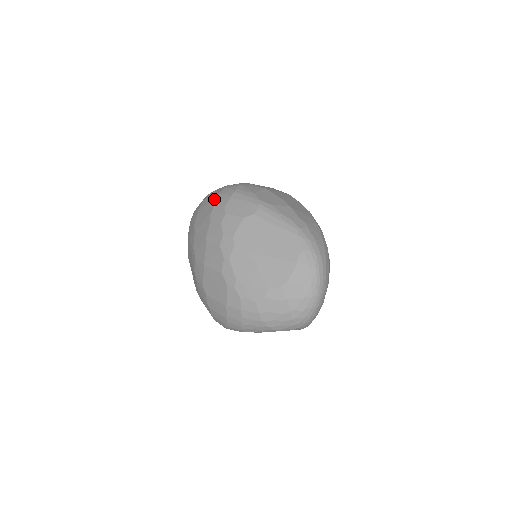
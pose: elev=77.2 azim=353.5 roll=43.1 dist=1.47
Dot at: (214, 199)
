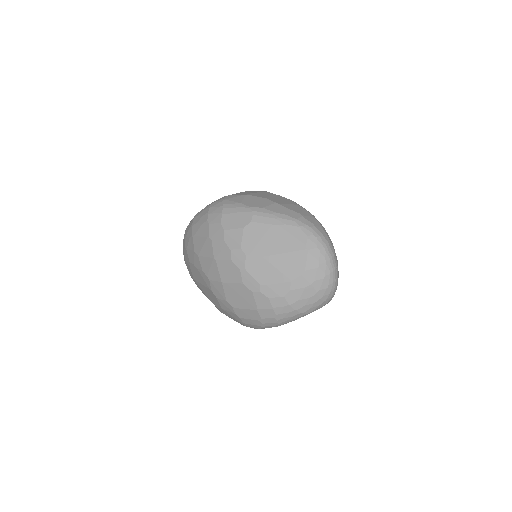
Dot at: (205, 221)
